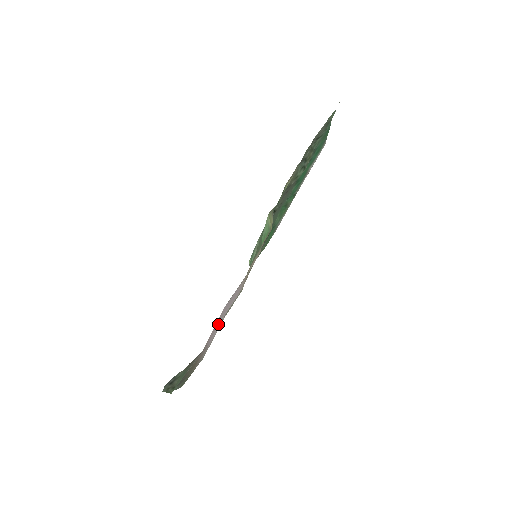
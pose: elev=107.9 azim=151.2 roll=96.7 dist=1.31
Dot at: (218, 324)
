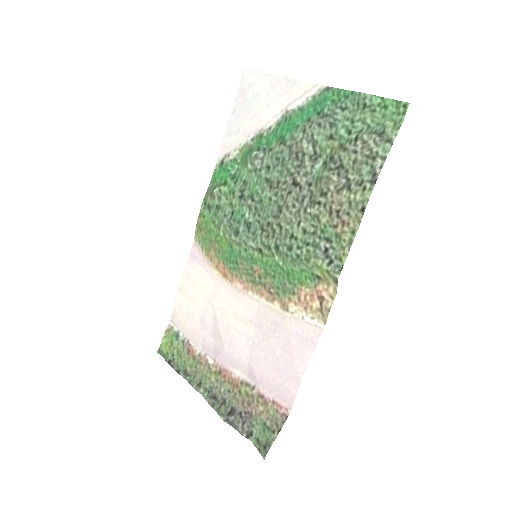
Dot at: (252, 353)
